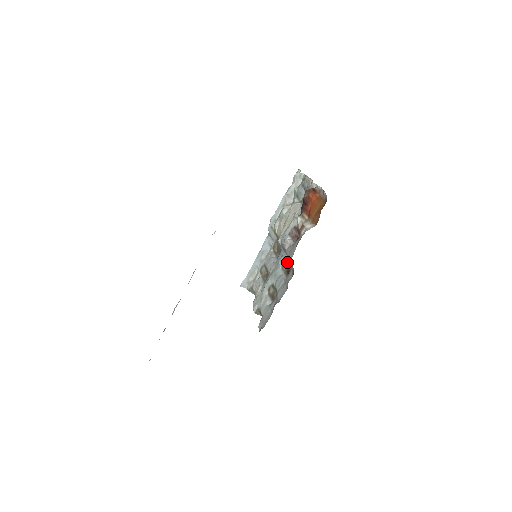
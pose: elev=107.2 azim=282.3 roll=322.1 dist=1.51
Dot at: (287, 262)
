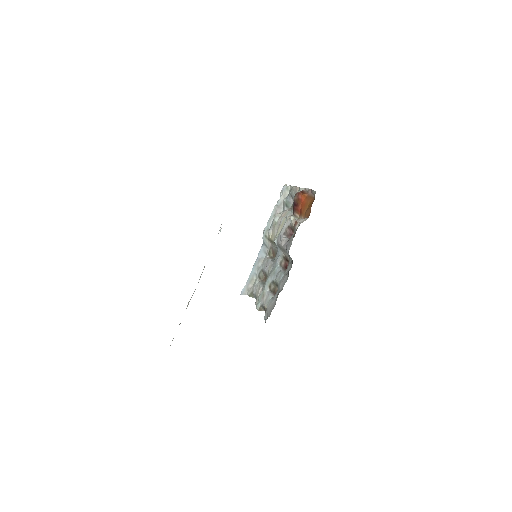
Dot at: (284, 259)
